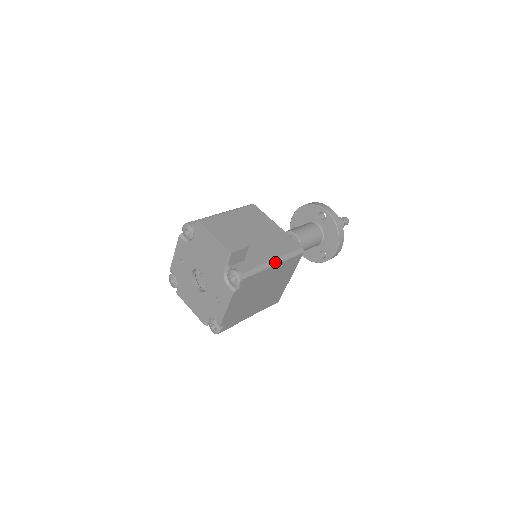
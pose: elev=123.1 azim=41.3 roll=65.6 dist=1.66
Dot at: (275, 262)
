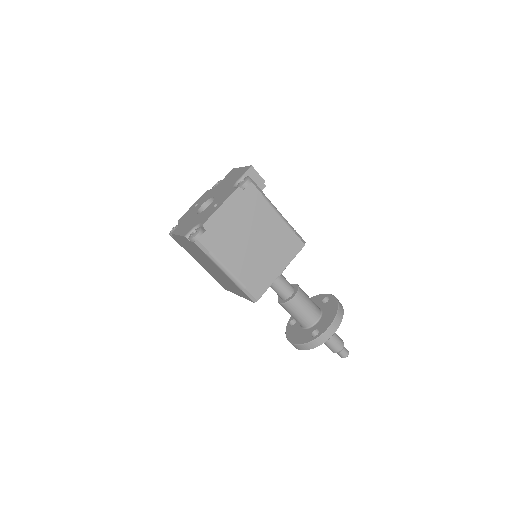
Dot at: (279, 213)
